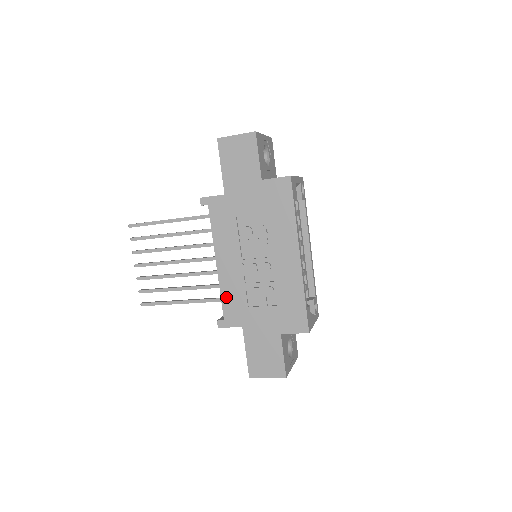
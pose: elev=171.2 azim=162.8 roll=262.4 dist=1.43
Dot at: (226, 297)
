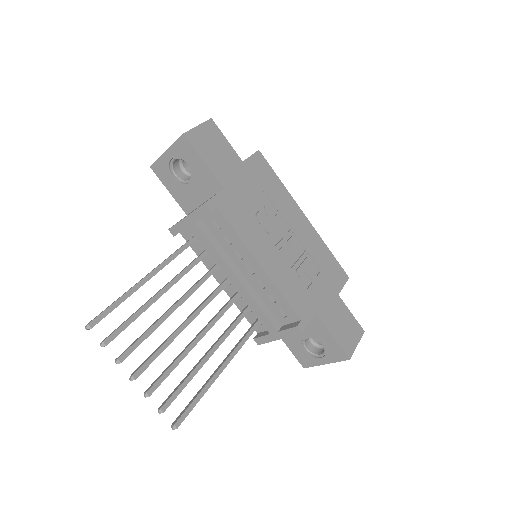
Dot at: (288, 294)
